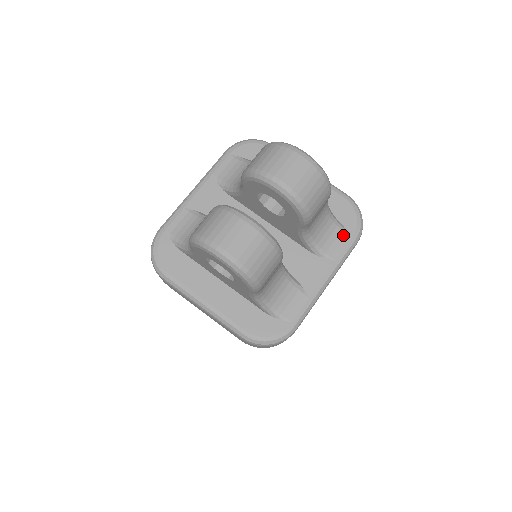
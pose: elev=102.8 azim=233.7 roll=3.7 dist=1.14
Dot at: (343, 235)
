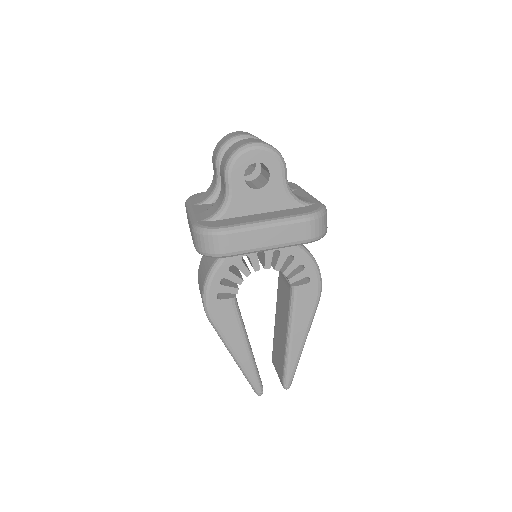
Dot at: (289, 185)
